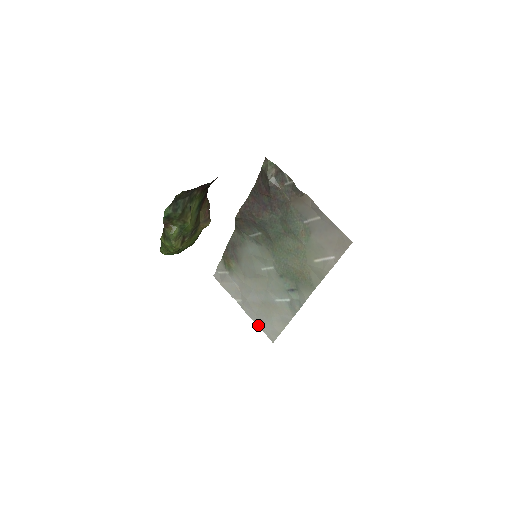
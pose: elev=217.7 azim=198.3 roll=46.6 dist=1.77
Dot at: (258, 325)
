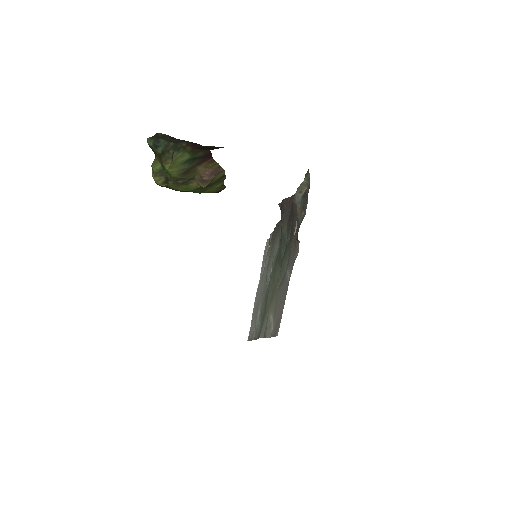
Dot at: (252, 315)
